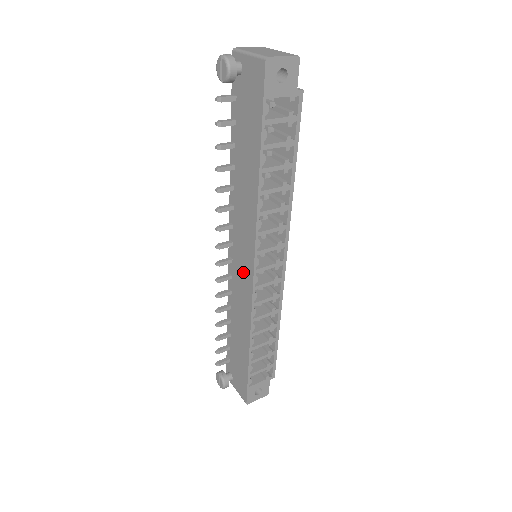
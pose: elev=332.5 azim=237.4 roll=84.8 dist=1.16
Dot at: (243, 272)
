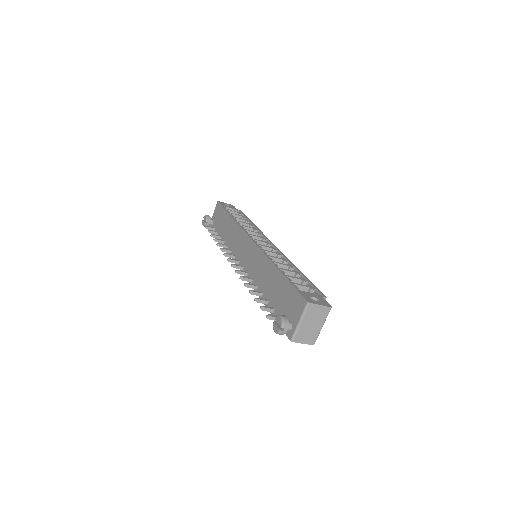
Dot at: (249, 253)
